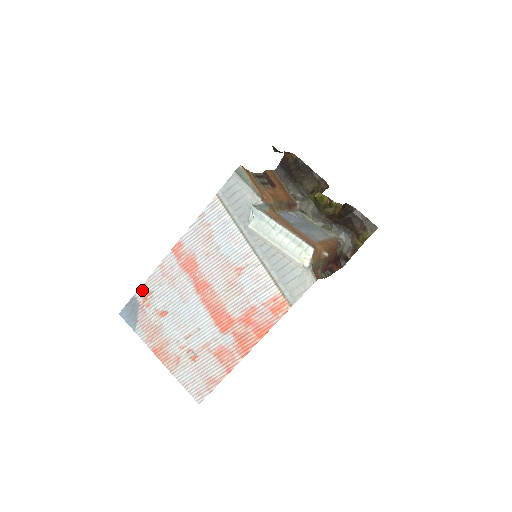
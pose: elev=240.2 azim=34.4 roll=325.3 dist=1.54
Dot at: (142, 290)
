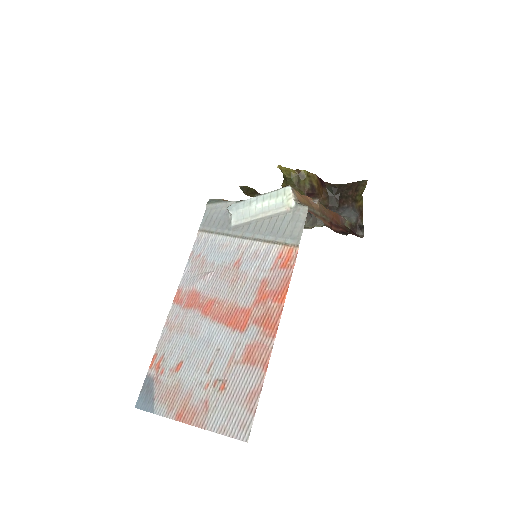
Dot at: (154, 362)
